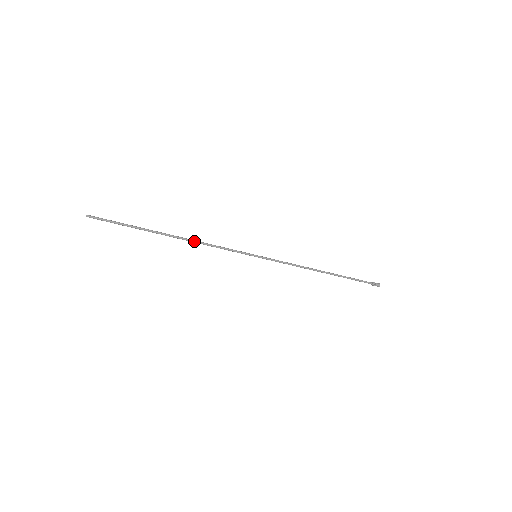
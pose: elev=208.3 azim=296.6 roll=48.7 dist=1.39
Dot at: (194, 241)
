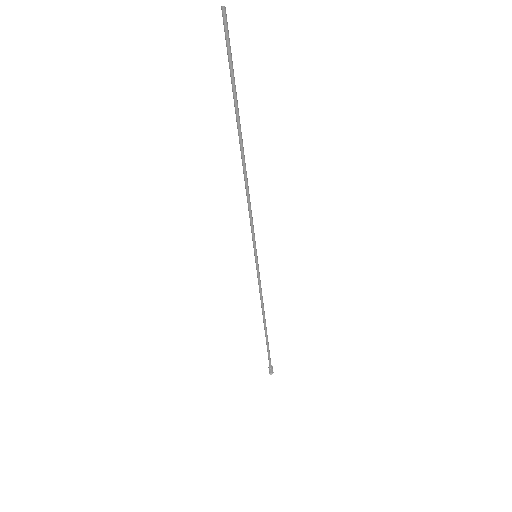
Dot at: (247, 180)
